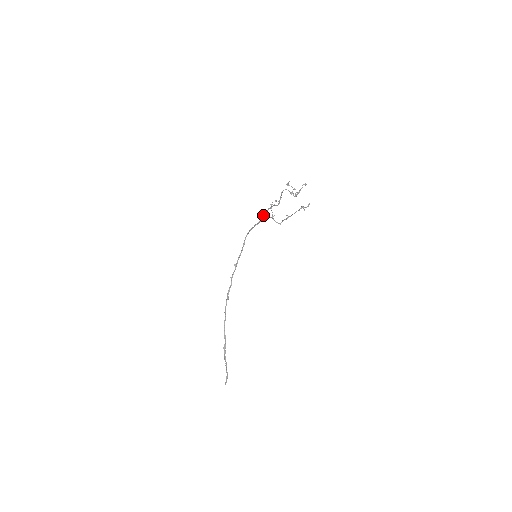
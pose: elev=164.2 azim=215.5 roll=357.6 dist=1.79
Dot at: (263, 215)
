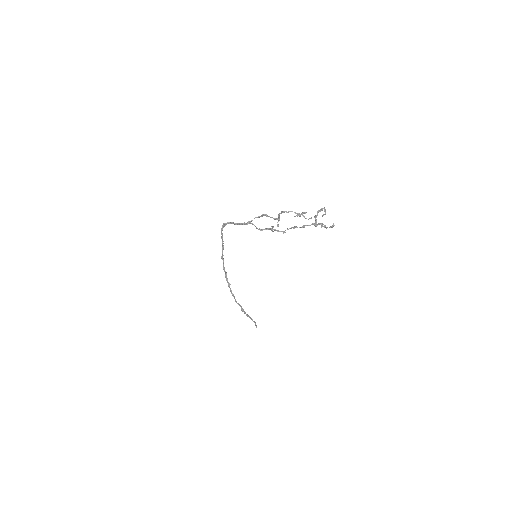
Dot at: (249, 223)
